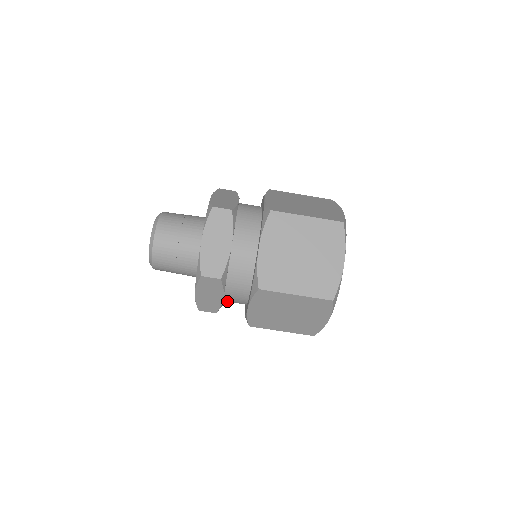
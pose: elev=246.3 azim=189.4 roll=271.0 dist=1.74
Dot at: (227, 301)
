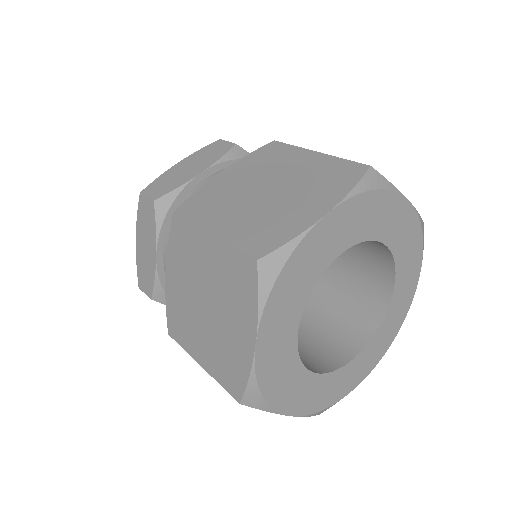
Dot at: occluded
